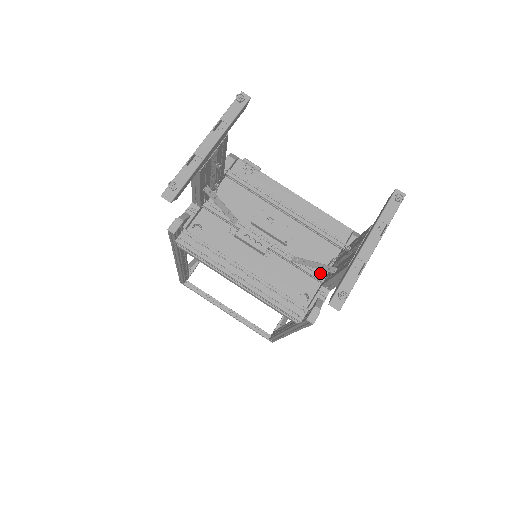
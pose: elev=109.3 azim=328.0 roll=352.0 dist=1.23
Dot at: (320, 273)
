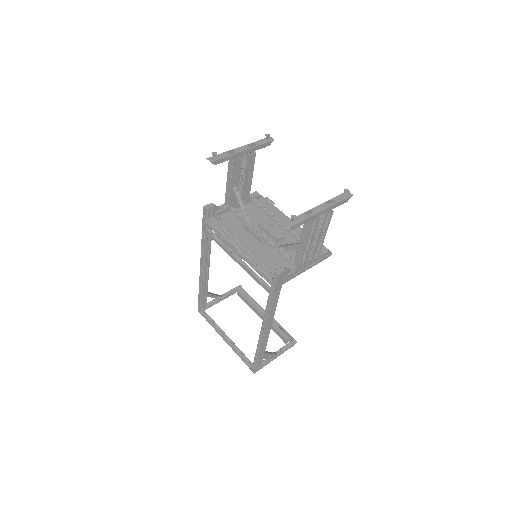
Dot at: occluded
